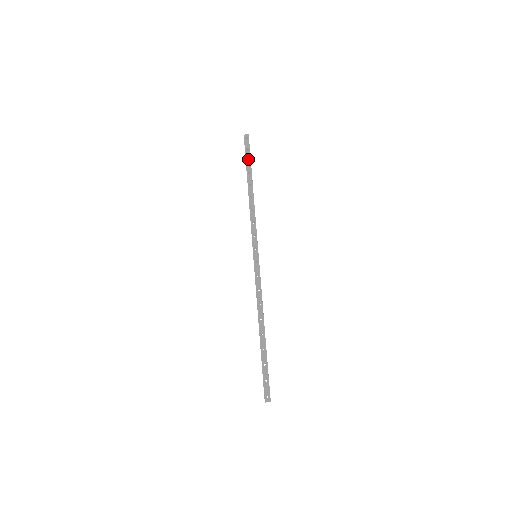
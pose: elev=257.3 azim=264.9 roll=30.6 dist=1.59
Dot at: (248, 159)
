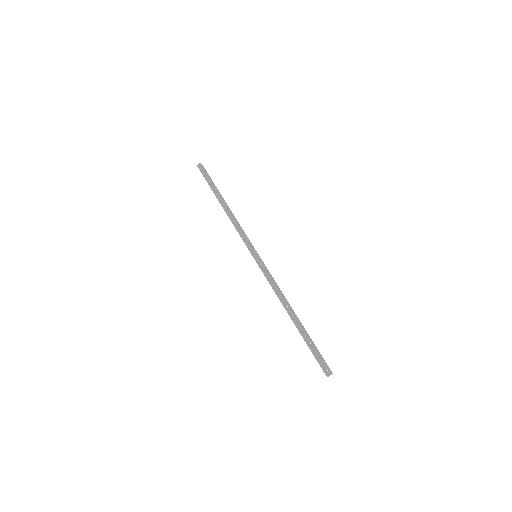
Dot at: (210, 182)
